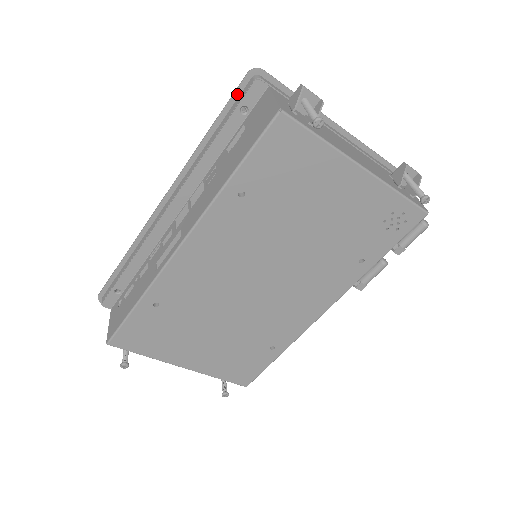
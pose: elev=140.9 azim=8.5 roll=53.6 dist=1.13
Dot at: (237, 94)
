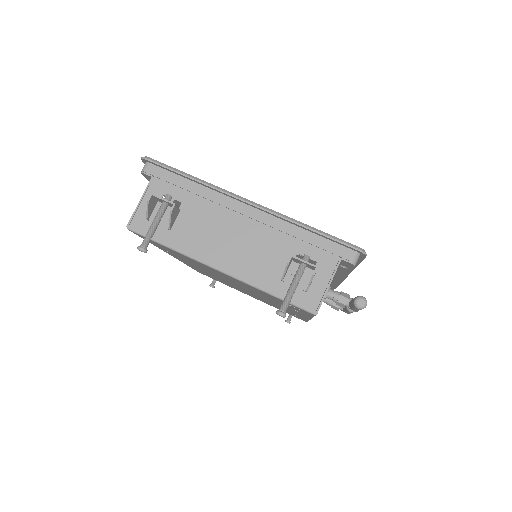
Dot at: occluded
